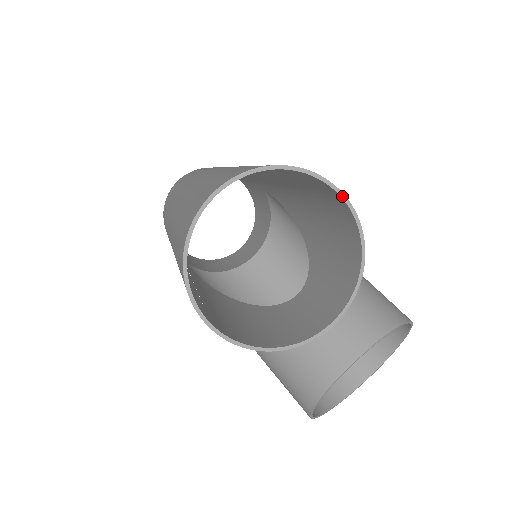
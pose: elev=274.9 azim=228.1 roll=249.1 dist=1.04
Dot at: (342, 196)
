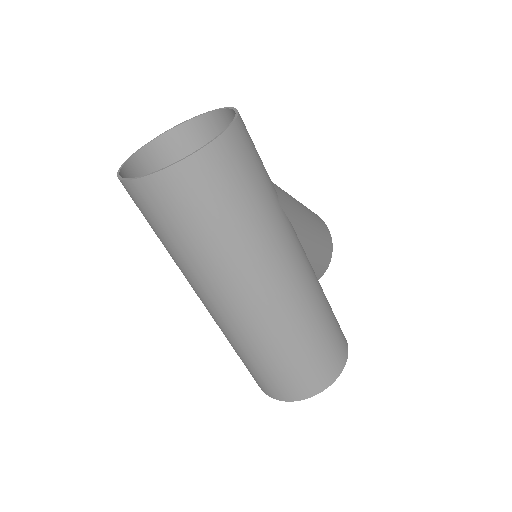
Dot at: (347, 353)
